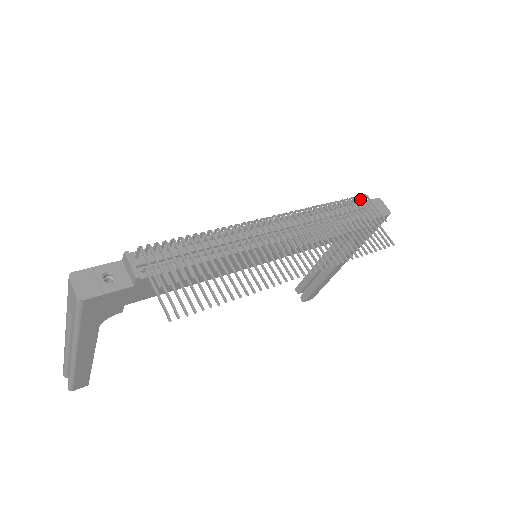
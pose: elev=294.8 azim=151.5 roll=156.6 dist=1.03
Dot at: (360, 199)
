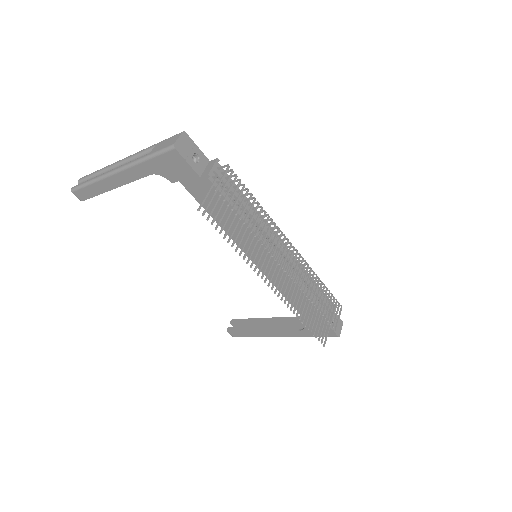
Dot at: occluded
